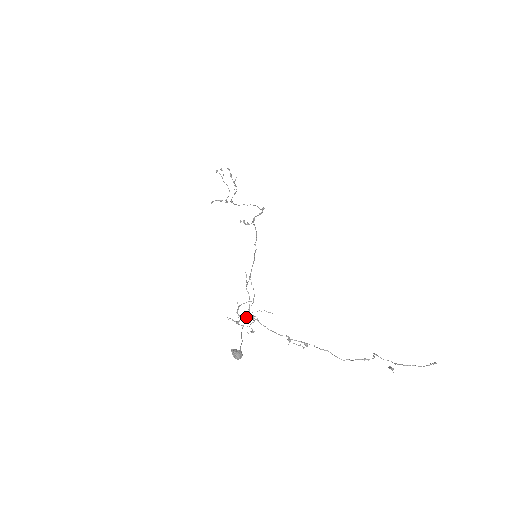
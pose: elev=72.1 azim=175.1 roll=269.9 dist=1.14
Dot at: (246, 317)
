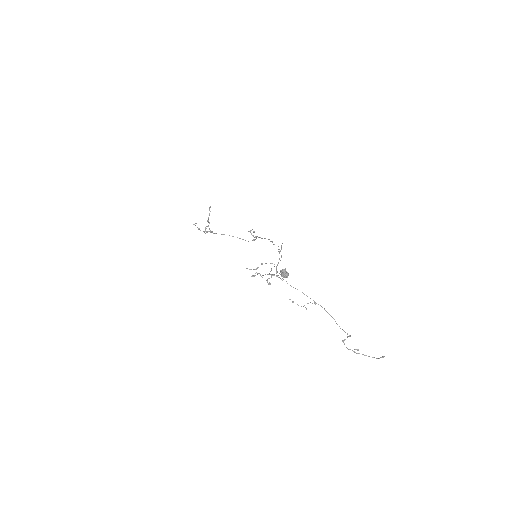
Dot at: (271, 270)
